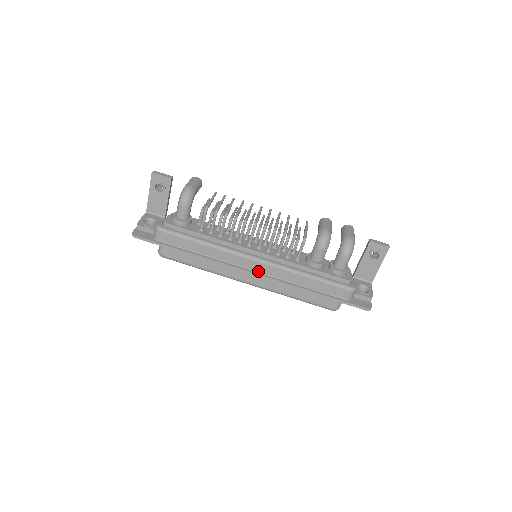
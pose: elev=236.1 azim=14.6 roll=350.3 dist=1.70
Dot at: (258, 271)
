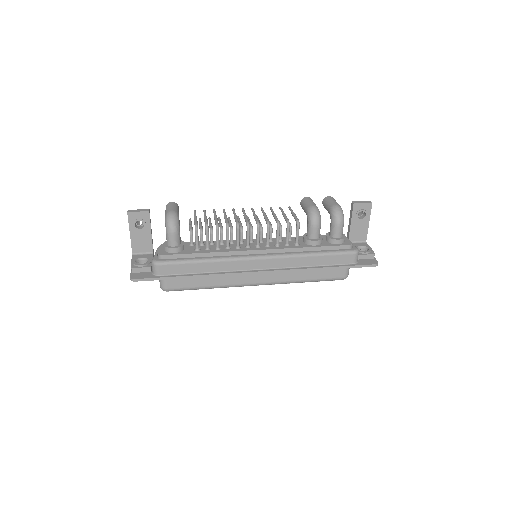
Dot at: (266, 268)
